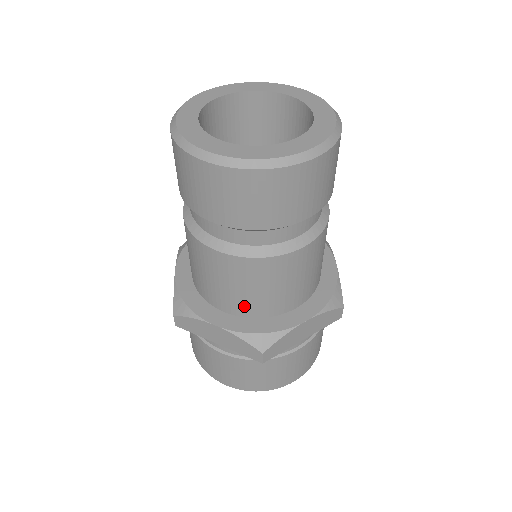
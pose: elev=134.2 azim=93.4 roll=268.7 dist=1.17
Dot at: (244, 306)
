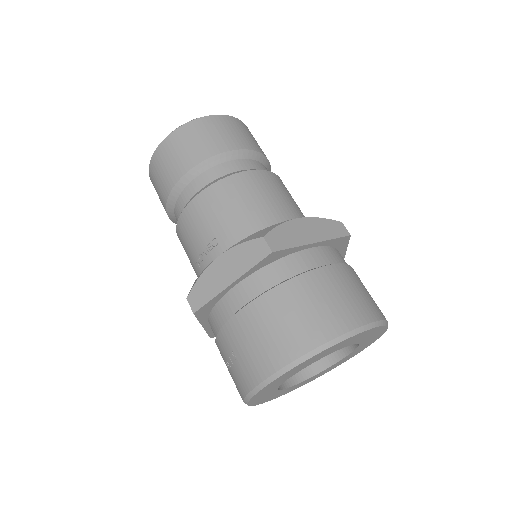
Dot at: (296, 216)
